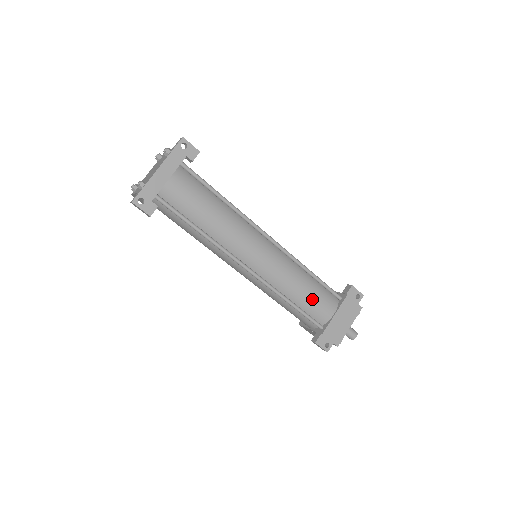
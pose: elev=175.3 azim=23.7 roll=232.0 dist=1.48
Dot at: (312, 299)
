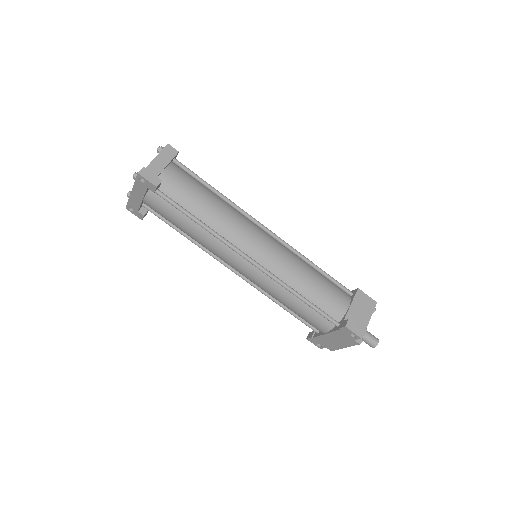
Dot at: (300, 315)
